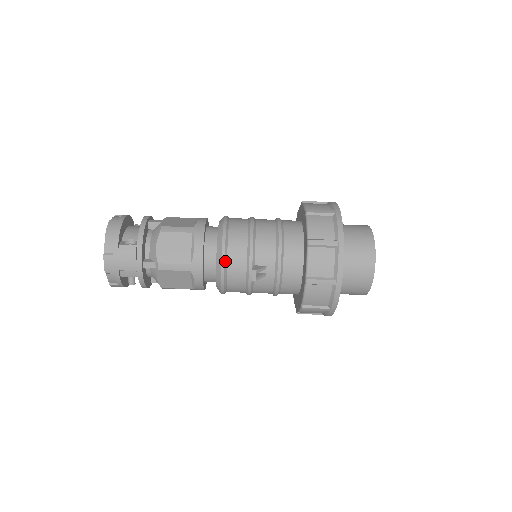
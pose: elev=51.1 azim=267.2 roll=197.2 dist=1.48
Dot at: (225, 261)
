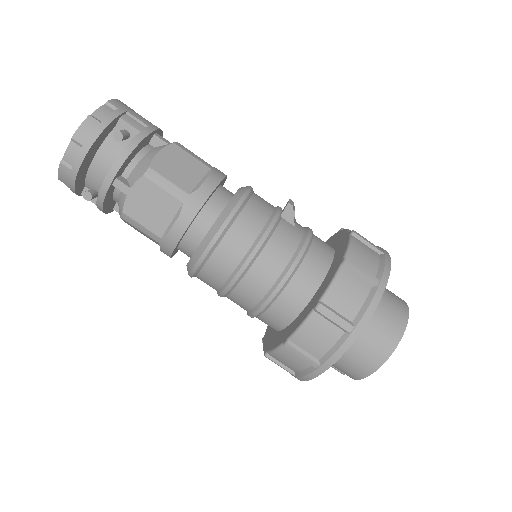
Dot at: occluded
